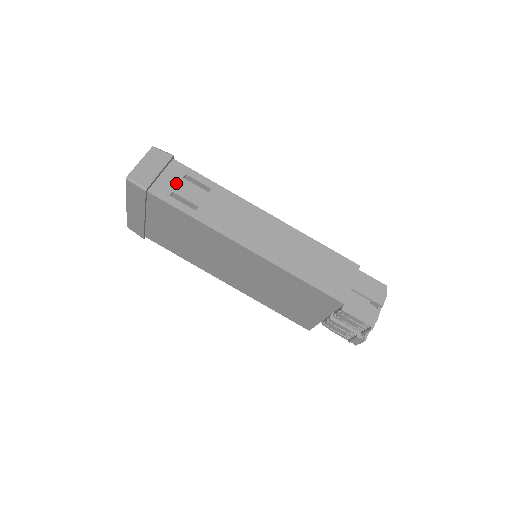
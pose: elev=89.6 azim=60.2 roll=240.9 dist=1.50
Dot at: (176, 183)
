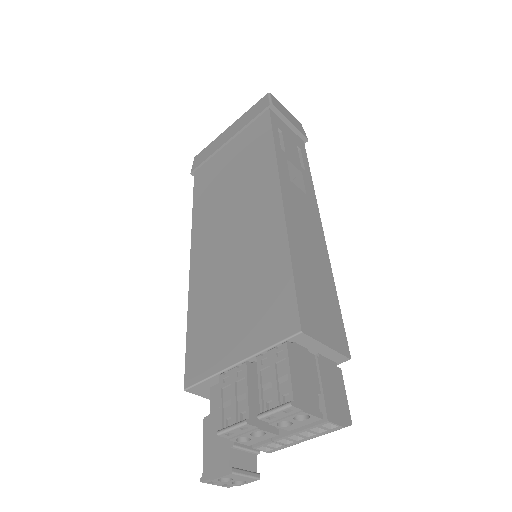
Dot at: (290, 137)
